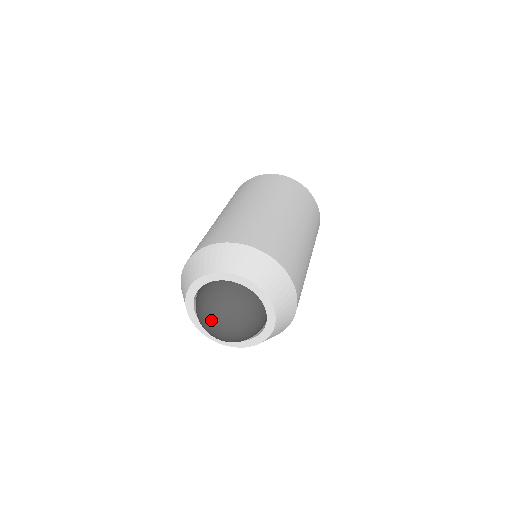
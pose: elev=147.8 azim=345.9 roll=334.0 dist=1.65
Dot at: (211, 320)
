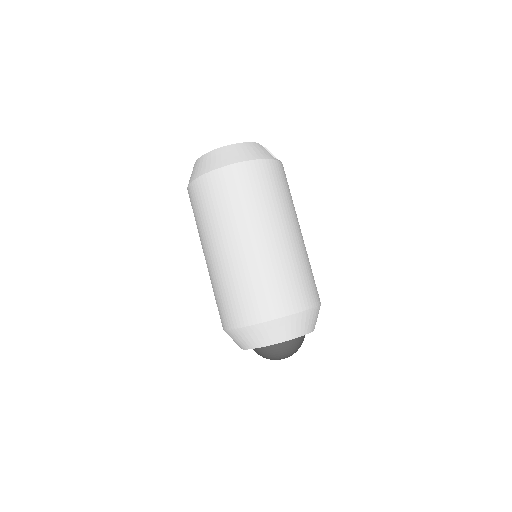
Dot at: (280, 359)
